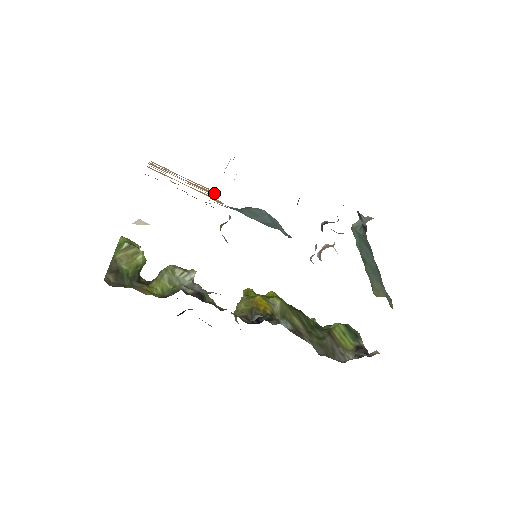
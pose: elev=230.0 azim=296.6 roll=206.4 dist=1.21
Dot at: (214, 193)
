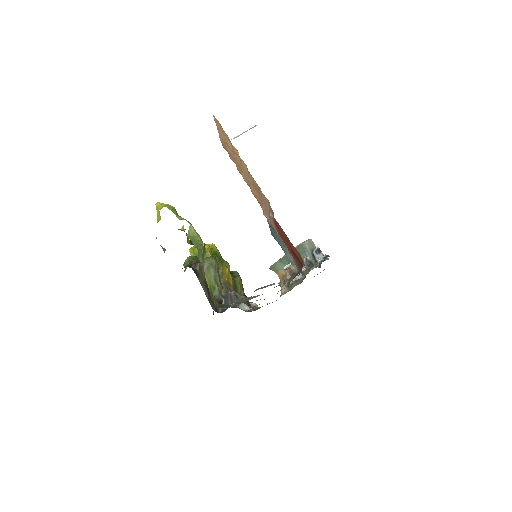
Dot at: (240, 173)
